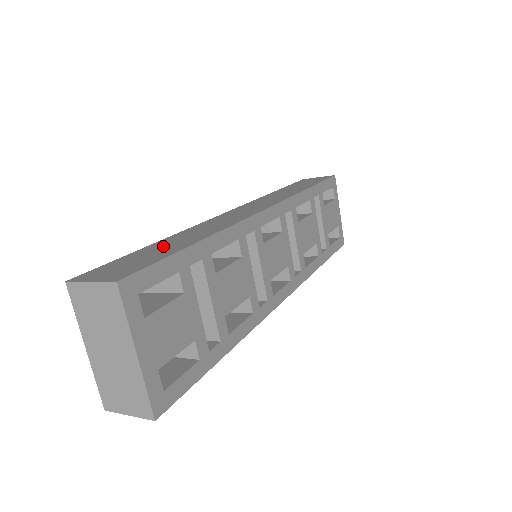
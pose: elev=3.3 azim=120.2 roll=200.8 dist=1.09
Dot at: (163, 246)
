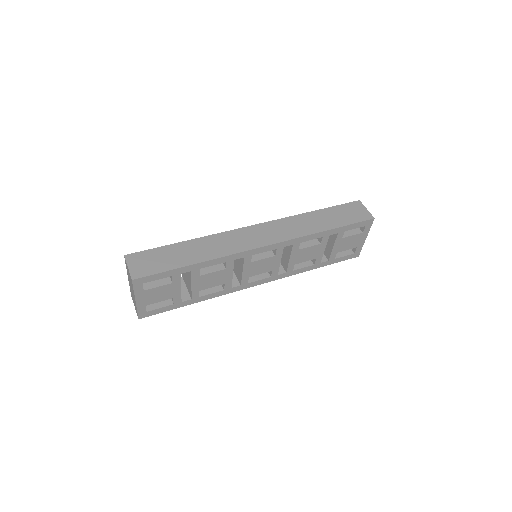
Dot at: (180, 252)
